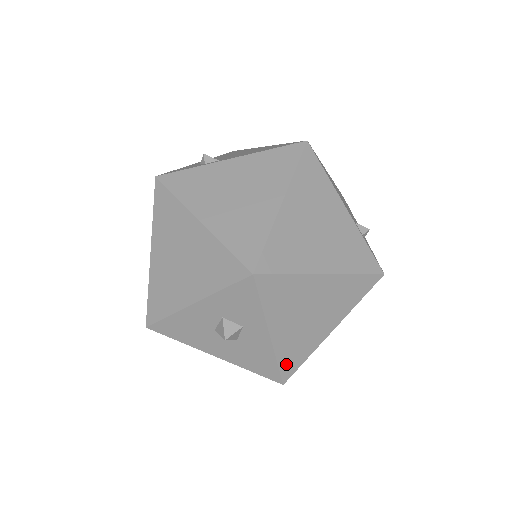
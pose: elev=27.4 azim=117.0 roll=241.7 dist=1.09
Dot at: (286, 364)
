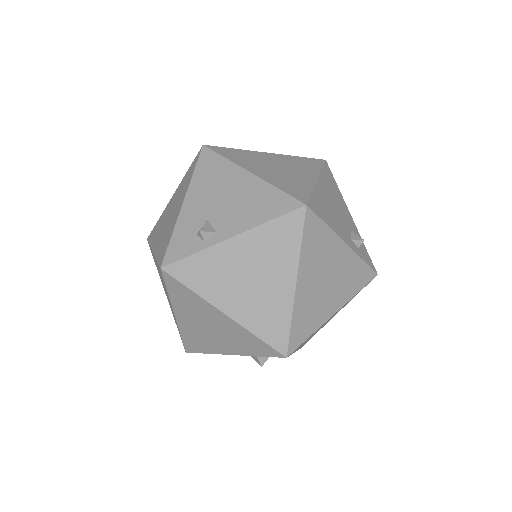
Dot at: occluded
